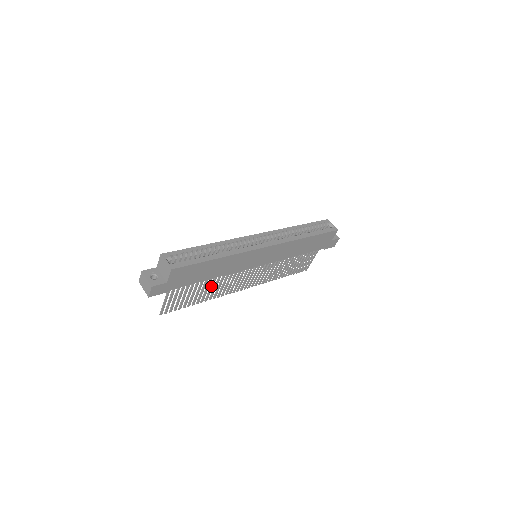
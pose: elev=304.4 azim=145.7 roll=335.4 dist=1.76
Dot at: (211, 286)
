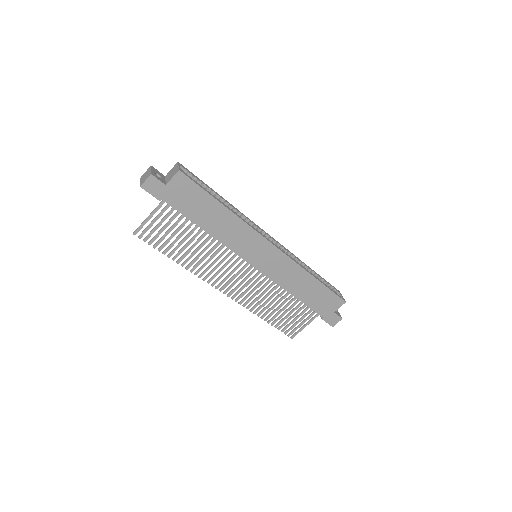
Dot at: (198, 247)
